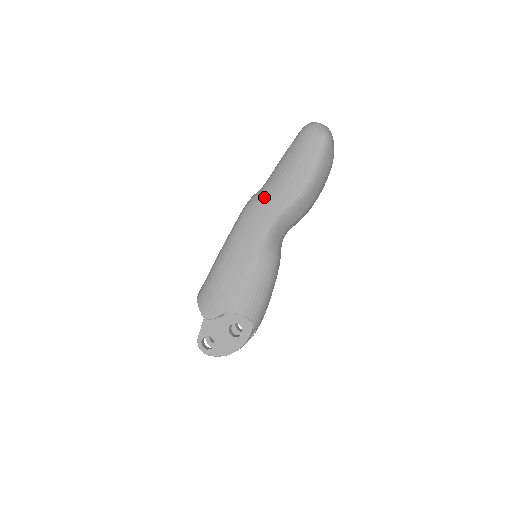
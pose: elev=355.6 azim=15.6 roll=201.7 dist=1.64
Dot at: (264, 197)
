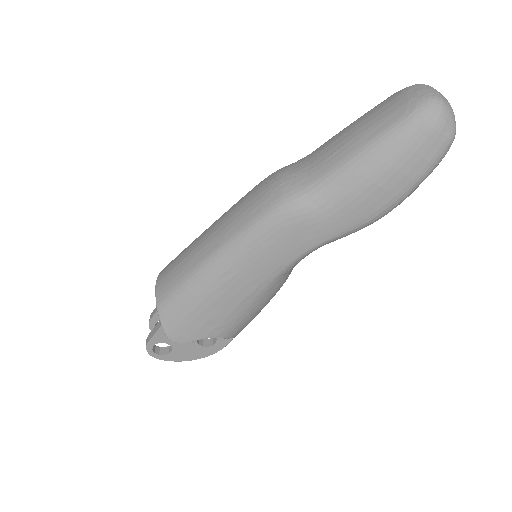
Dot at: (314, 210)
